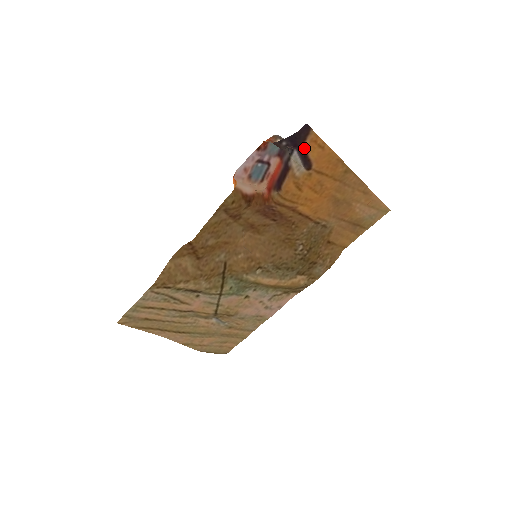
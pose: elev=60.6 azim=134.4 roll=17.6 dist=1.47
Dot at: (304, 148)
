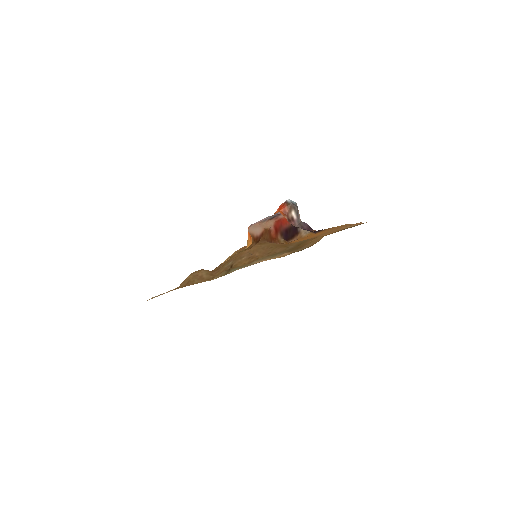
Dot at: (315, 233)
